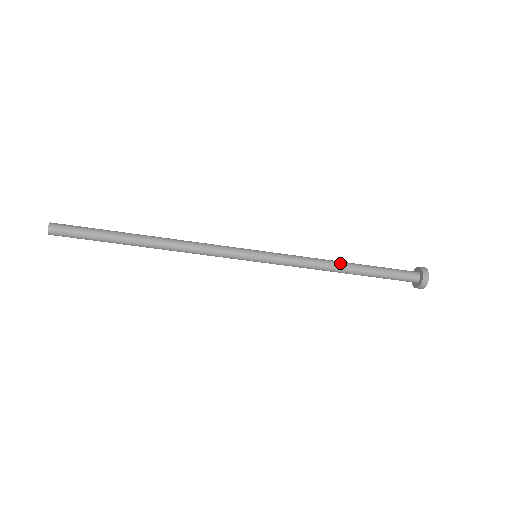
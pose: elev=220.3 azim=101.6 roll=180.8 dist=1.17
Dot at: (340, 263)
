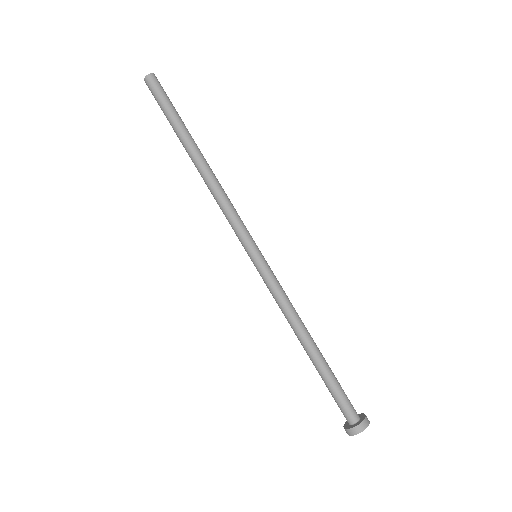
Dot at: occluded
